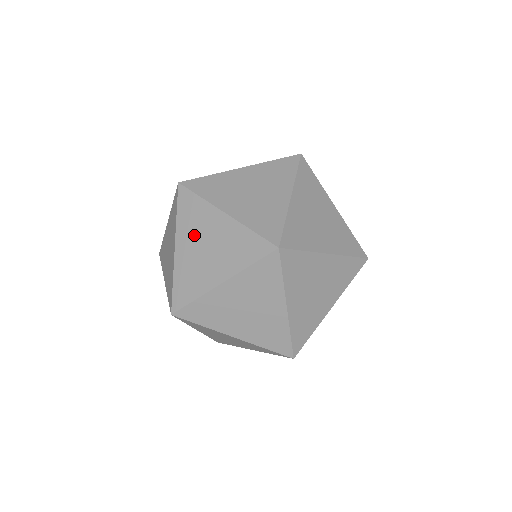
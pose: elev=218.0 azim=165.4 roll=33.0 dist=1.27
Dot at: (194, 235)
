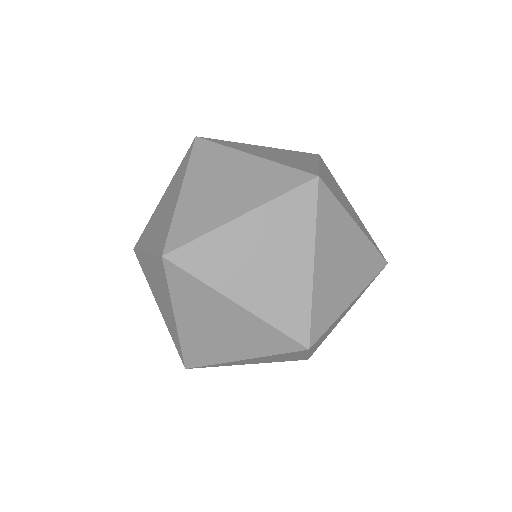
Dot at: (153, 287)
